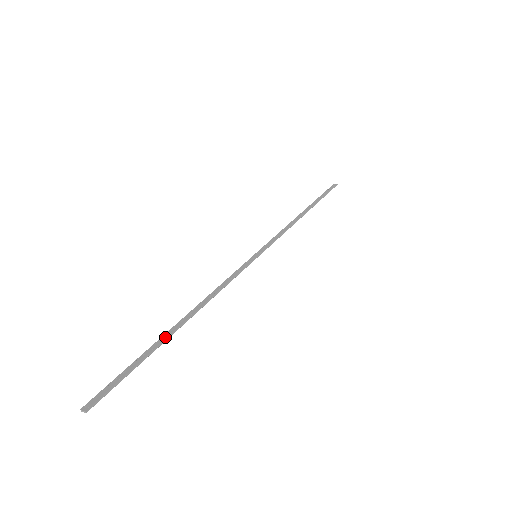
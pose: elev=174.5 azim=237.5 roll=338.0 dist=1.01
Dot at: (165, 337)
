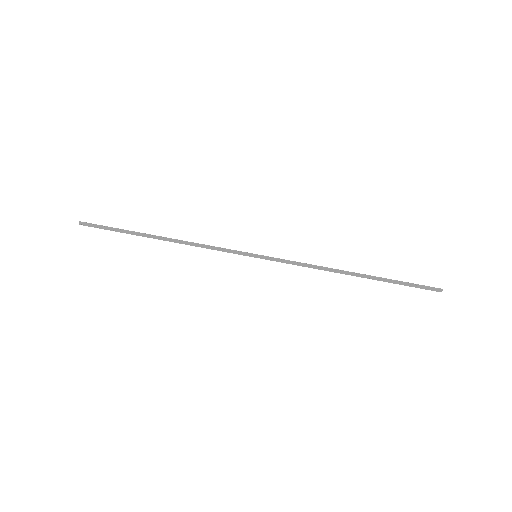
Dot at: (142, 234)
